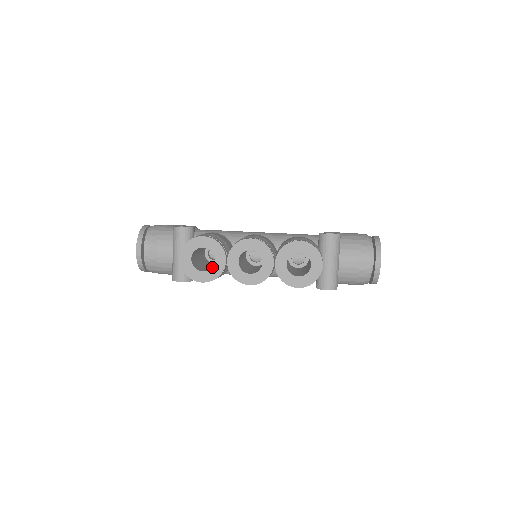
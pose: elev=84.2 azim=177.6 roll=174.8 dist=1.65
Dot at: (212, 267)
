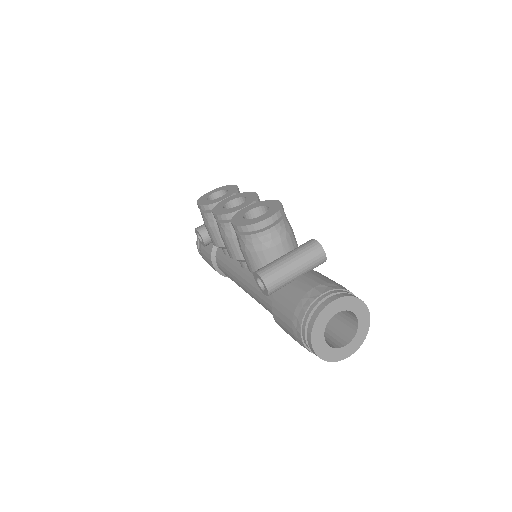
Dot at: (215, 199)
